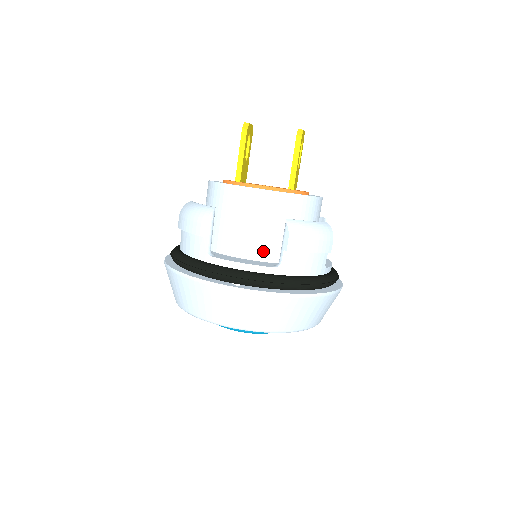
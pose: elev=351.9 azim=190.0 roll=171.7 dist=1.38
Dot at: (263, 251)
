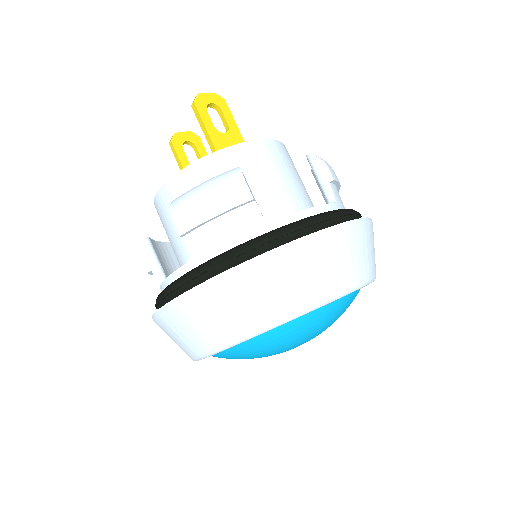
Dot at: occluded
